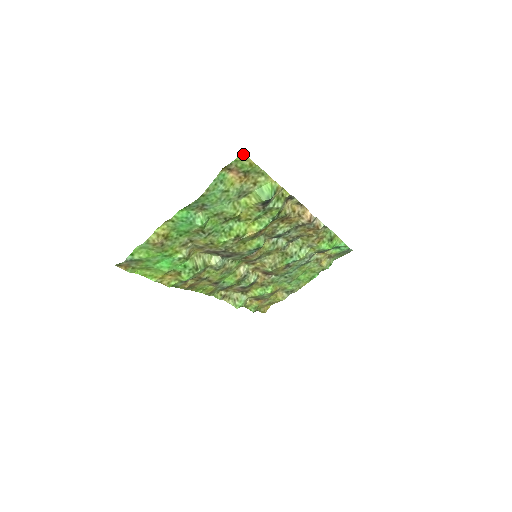
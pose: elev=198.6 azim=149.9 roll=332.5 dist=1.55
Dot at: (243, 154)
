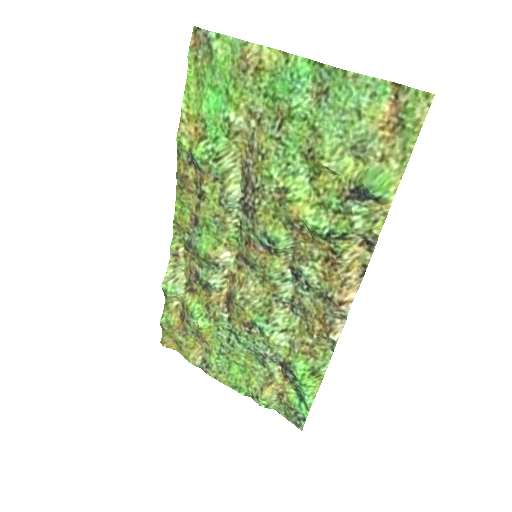
Dot at: (432, 97)
